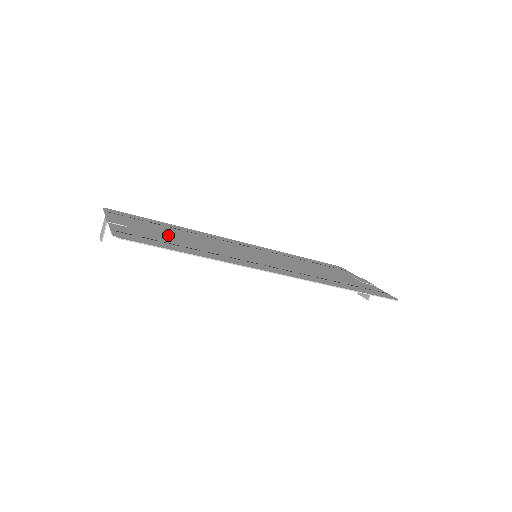
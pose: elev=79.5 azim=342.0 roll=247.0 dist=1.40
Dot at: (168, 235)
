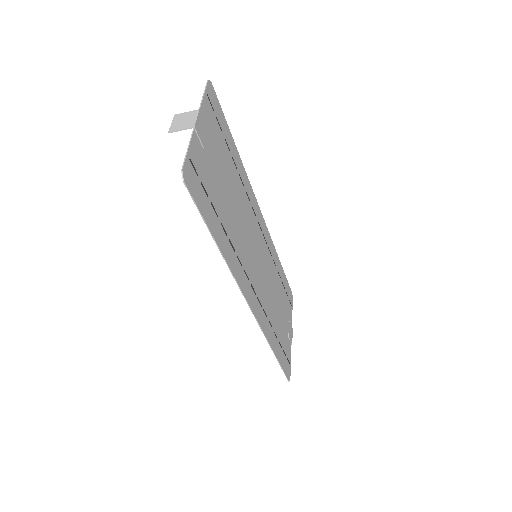
Dot at: (223, 183)
